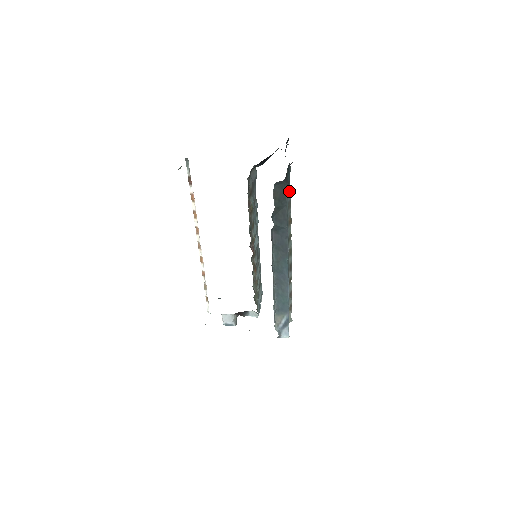
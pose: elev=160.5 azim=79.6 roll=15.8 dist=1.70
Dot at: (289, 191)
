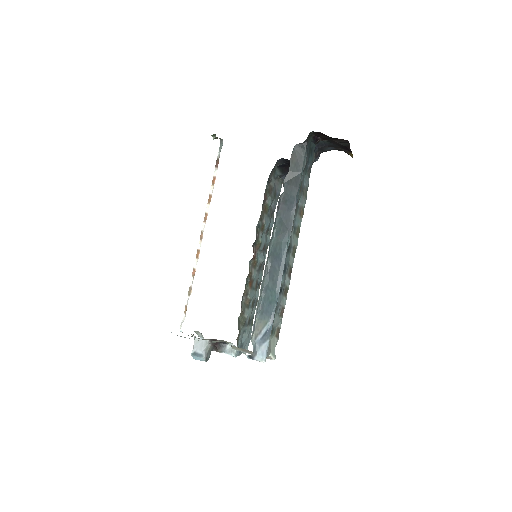
Dot at: (308, 178)
